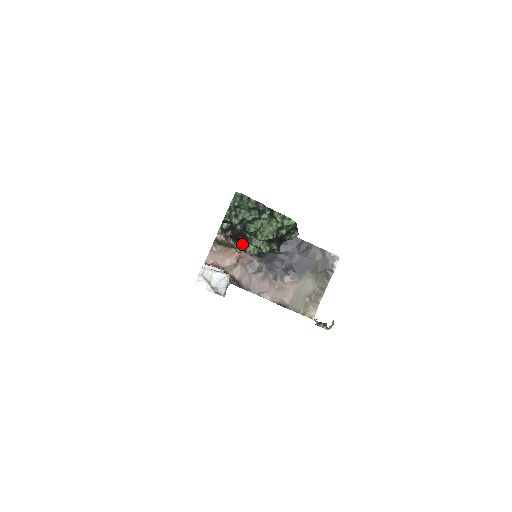
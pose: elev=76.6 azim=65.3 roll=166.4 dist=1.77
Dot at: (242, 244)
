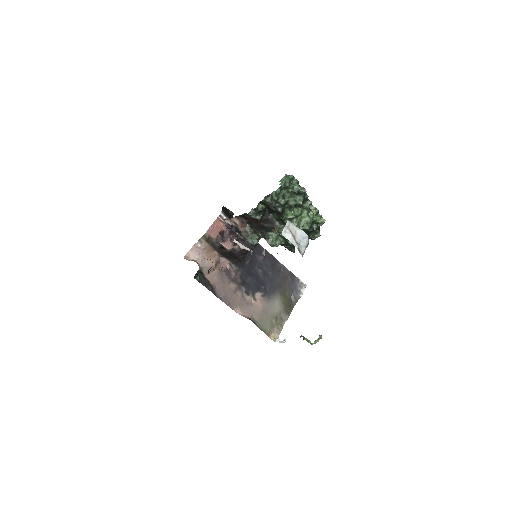
Dot at: (264, 233)
